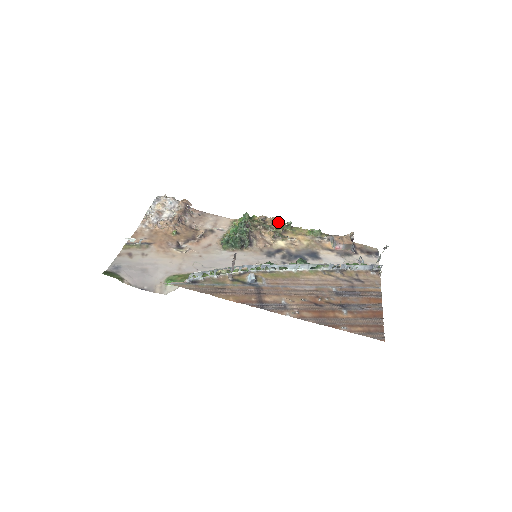
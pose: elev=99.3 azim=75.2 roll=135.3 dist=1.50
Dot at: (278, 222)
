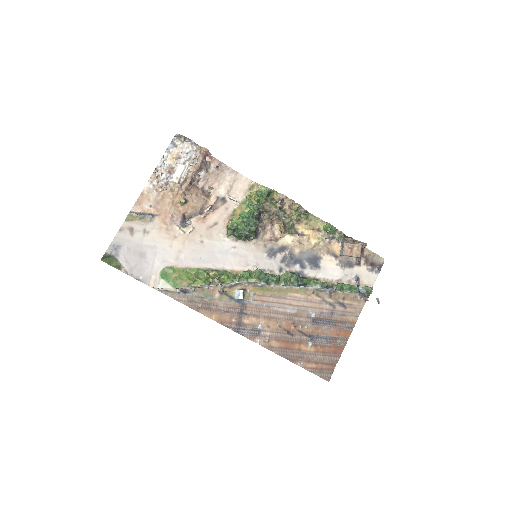
Dot at: (296, 208)
